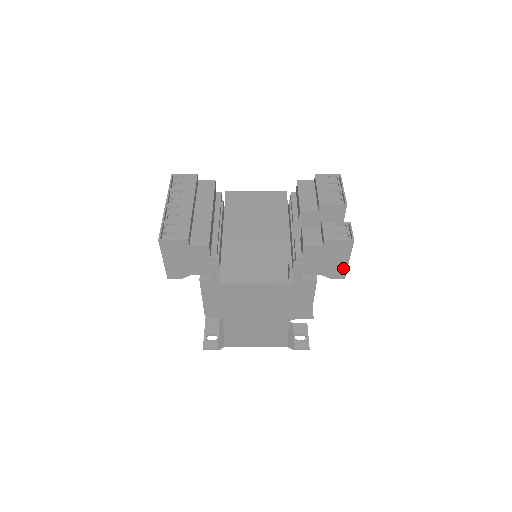
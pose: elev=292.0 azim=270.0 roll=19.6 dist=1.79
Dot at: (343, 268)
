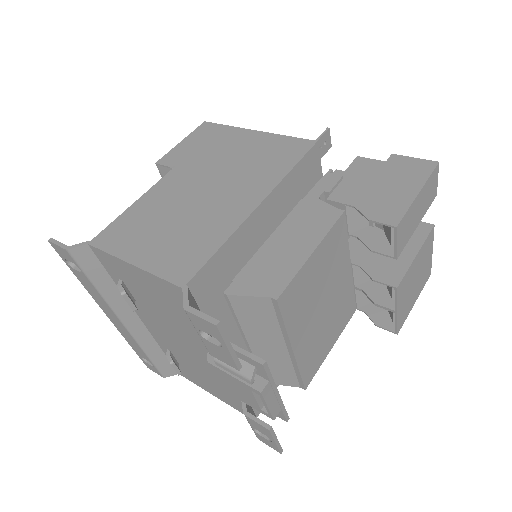
Dot at: (402, 205)
